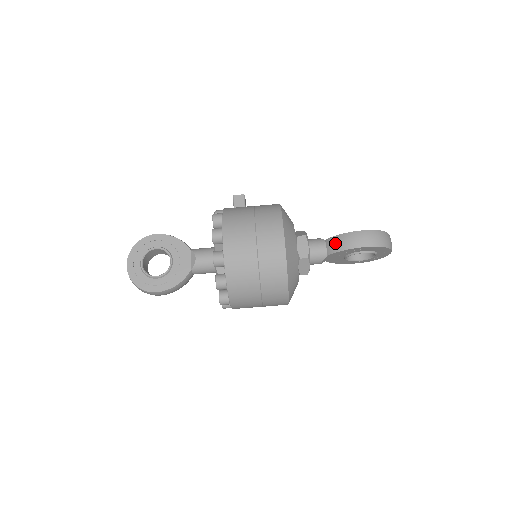
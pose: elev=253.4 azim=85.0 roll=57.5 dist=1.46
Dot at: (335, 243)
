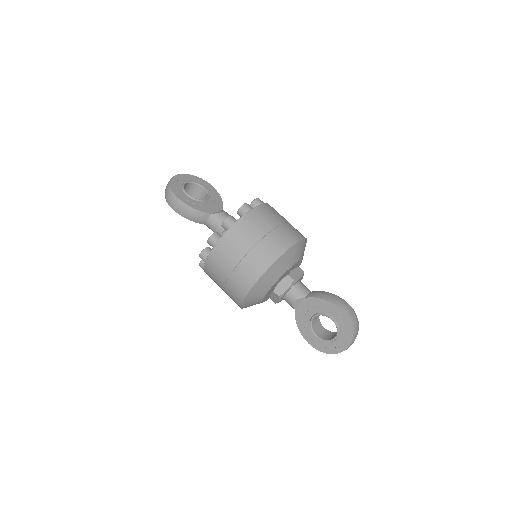
Dot at: (320, 293)
